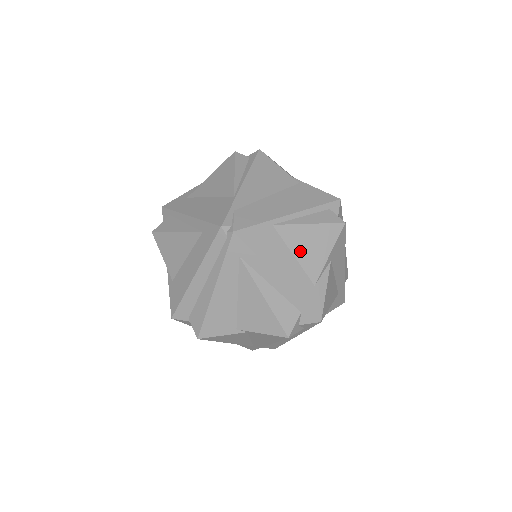
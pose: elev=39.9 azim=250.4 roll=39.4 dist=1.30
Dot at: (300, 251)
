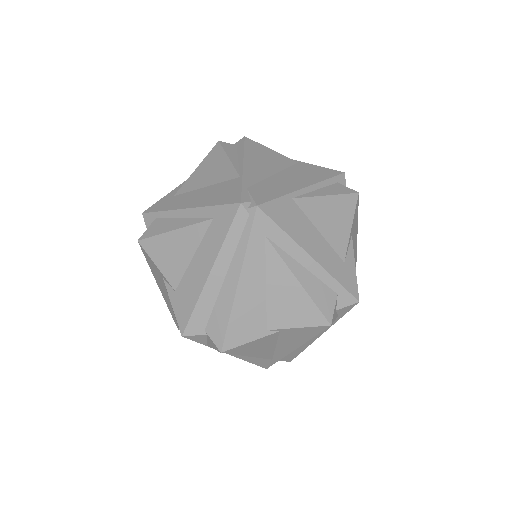
Dot at: (323, 226)
